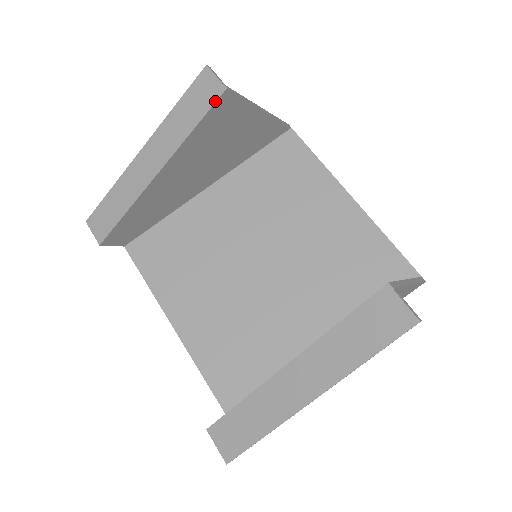
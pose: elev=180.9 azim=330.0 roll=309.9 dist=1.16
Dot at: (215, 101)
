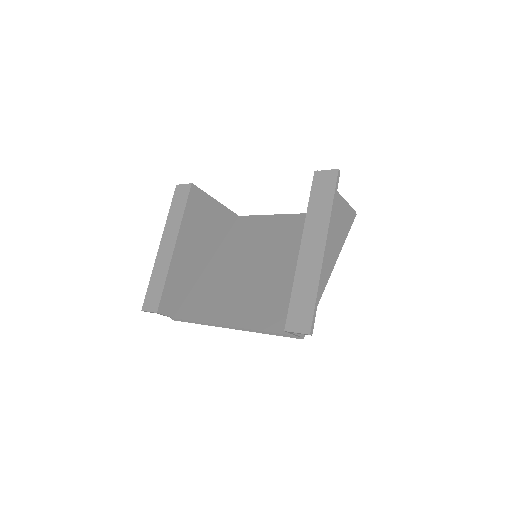
Dot at: (189, 192)
